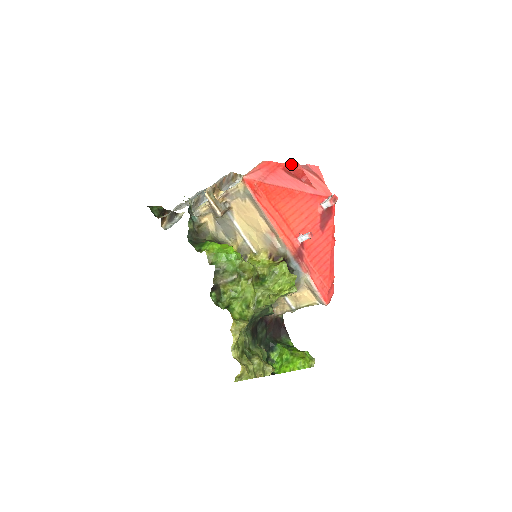
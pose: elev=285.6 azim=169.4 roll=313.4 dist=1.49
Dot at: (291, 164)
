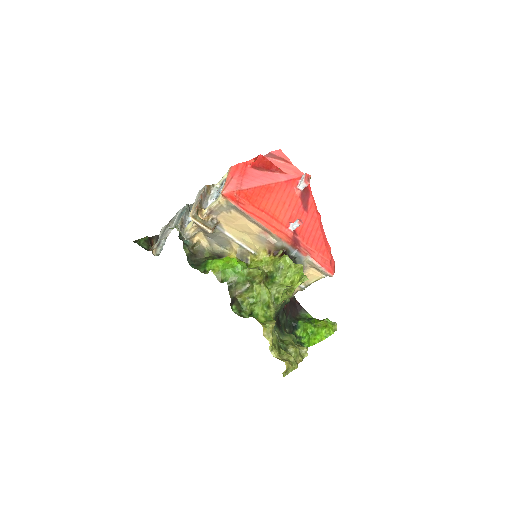
Dot at: (257, 160)
